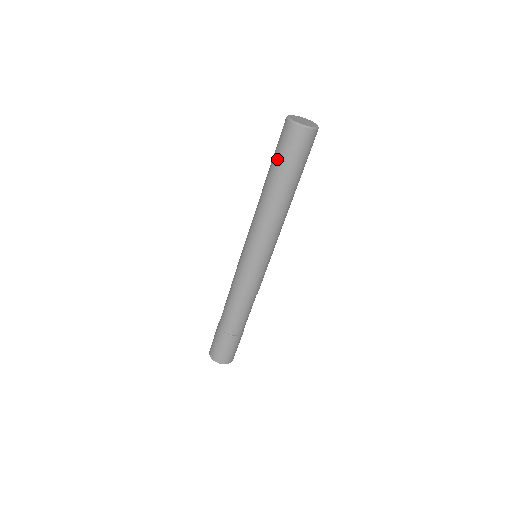
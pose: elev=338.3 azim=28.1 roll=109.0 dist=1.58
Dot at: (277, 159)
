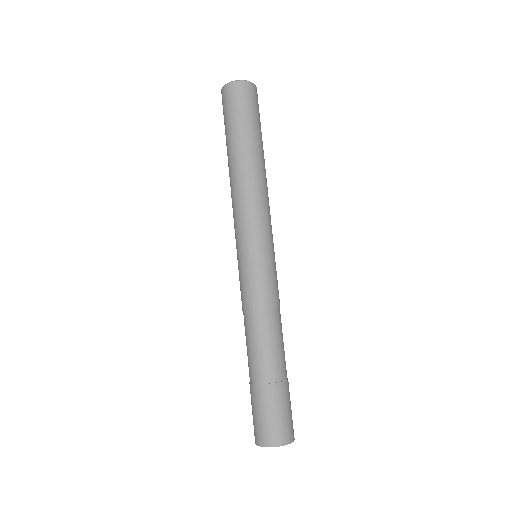
Dot at: (231, 124)
